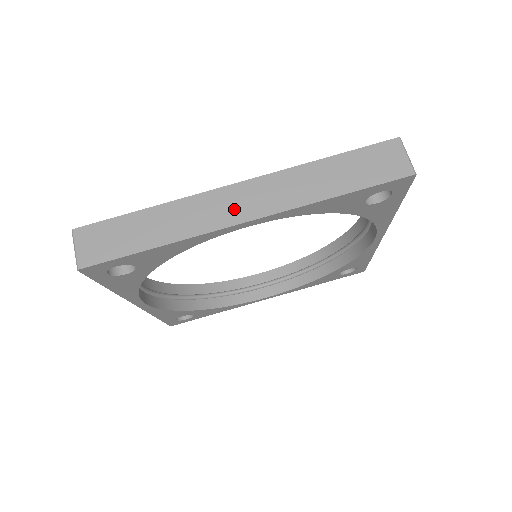
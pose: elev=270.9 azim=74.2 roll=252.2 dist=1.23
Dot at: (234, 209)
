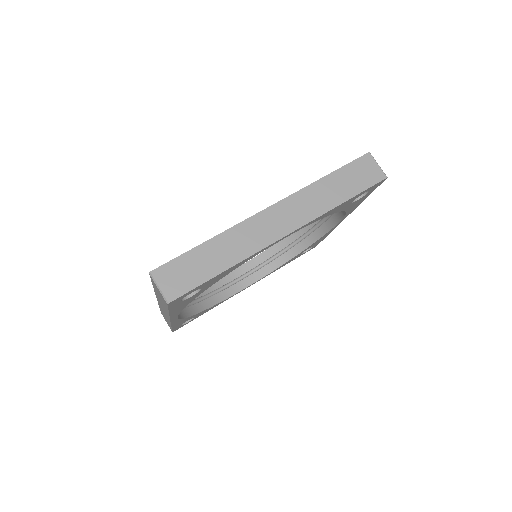
Dot at: (274, 227)
